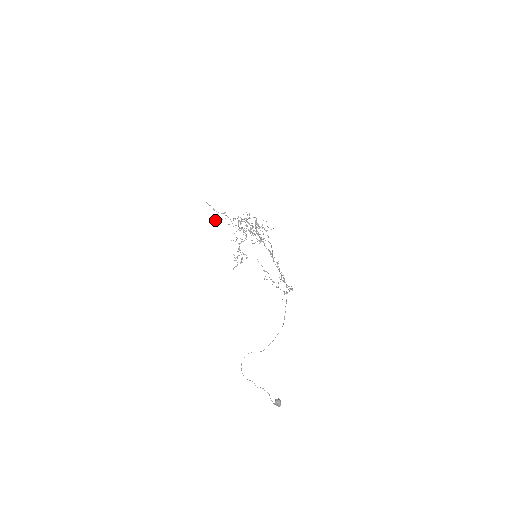
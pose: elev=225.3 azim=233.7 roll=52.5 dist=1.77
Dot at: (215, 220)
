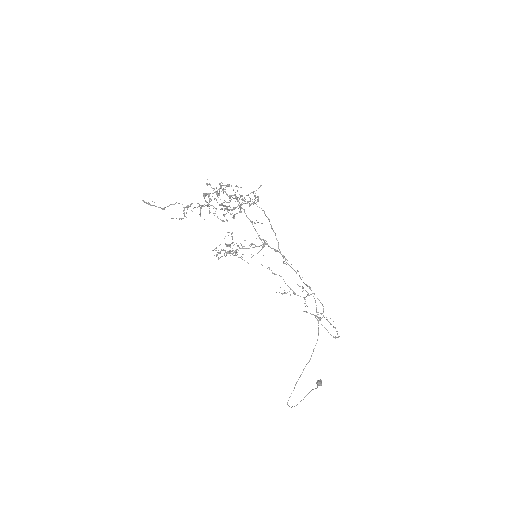
Dot at: occluded
